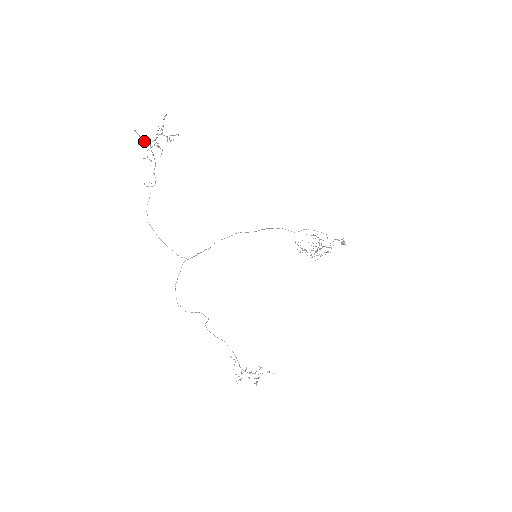
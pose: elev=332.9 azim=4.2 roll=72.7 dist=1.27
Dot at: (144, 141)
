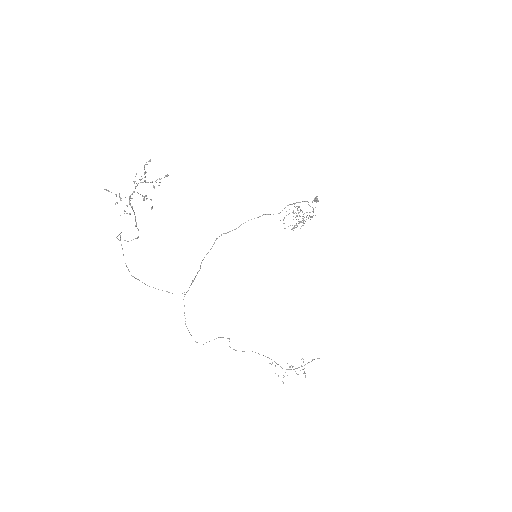
Dot at: occluded
